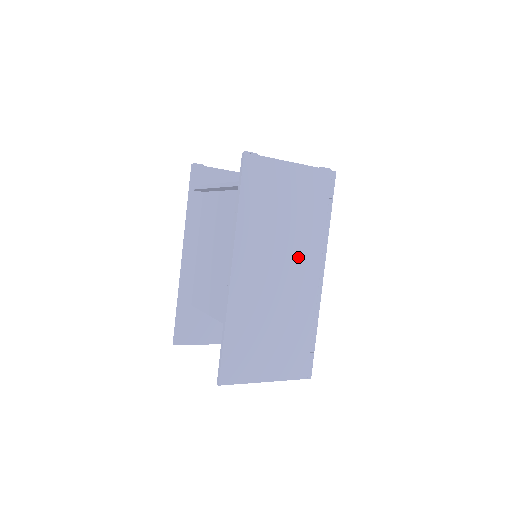
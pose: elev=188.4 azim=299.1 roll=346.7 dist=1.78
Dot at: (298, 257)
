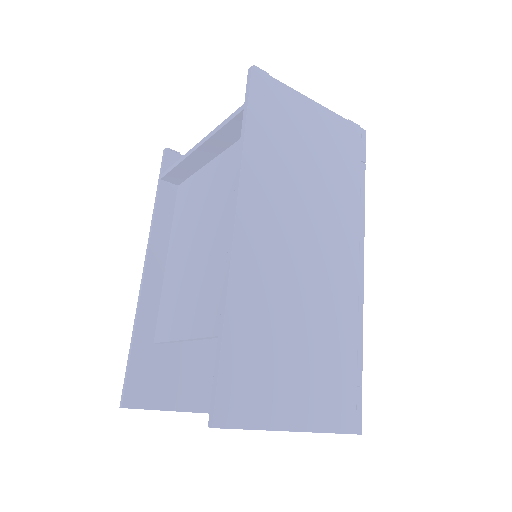
Dot at: (329, 229)
